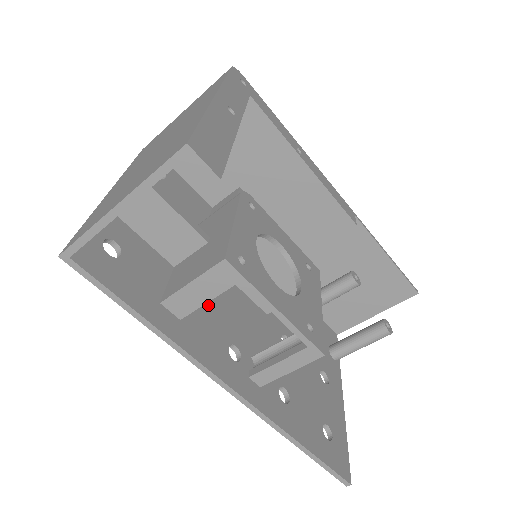
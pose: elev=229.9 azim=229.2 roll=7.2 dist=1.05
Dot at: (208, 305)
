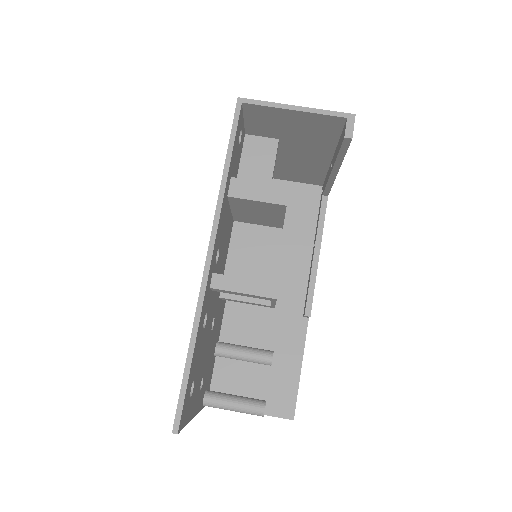
Dot at: (227, 226)
